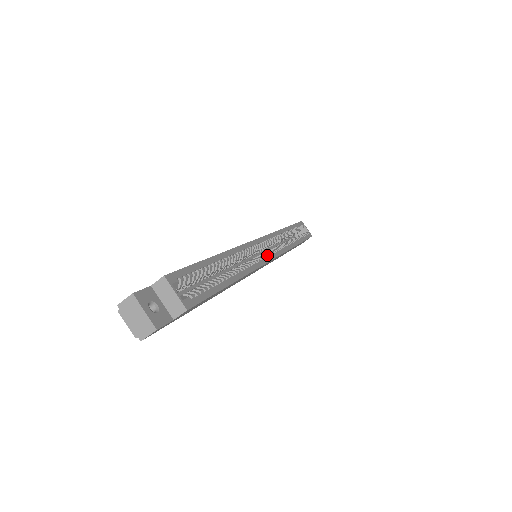
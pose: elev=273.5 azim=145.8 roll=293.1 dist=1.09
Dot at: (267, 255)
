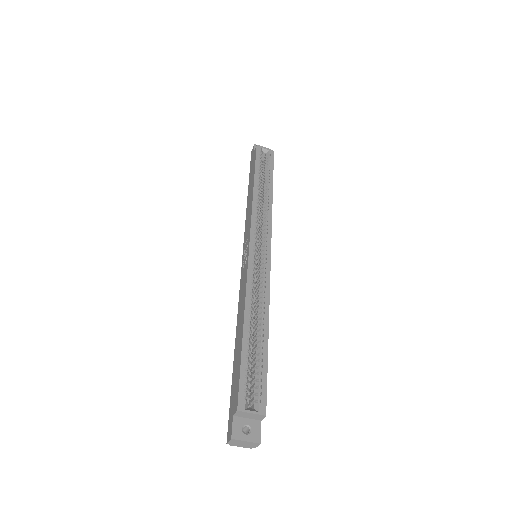
Dot at: (265, 257)
